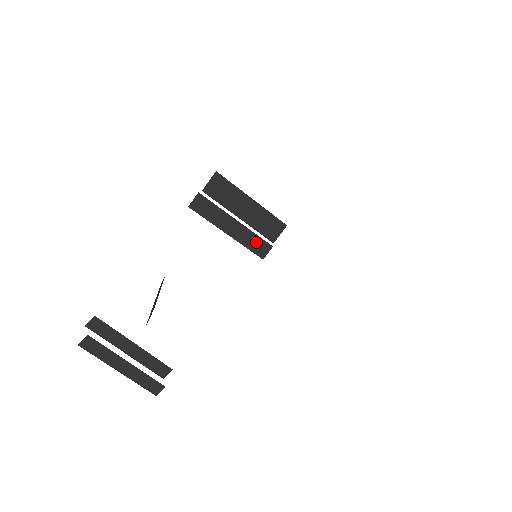
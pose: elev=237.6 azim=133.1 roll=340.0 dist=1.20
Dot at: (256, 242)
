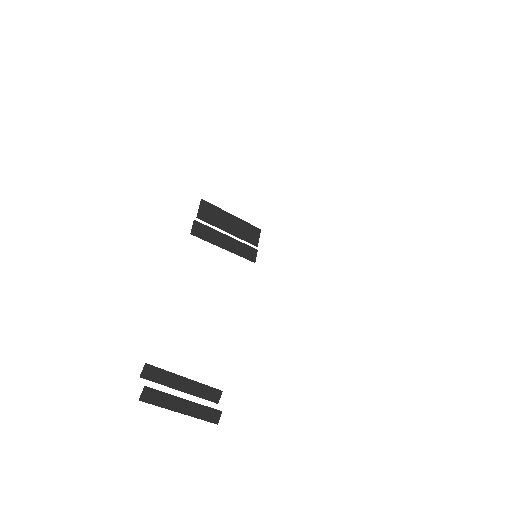
Dot at: (246, 250)
